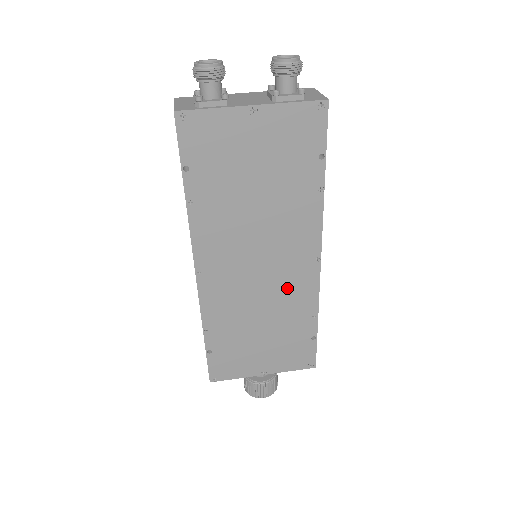
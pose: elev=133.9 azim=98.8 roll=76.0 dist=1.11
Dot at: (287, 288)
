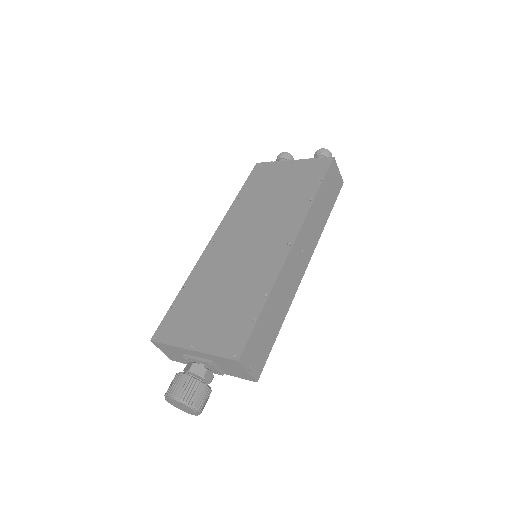
Dot at: (258, 263)
